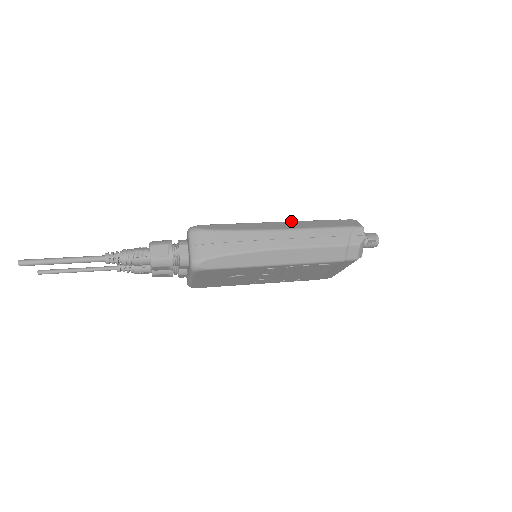
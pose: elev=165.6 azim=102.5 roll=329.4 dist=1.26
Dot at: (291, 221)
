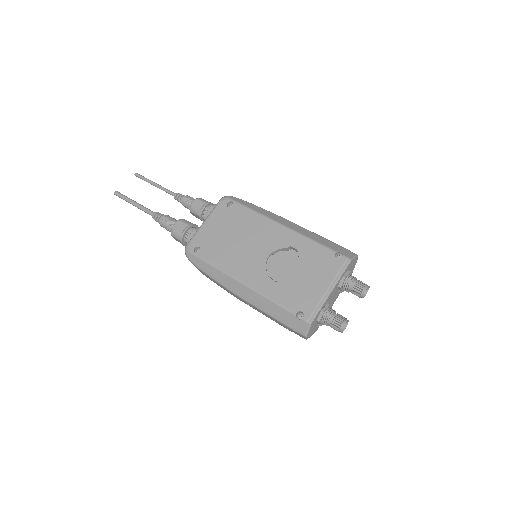
Dot at: (253, 291)
